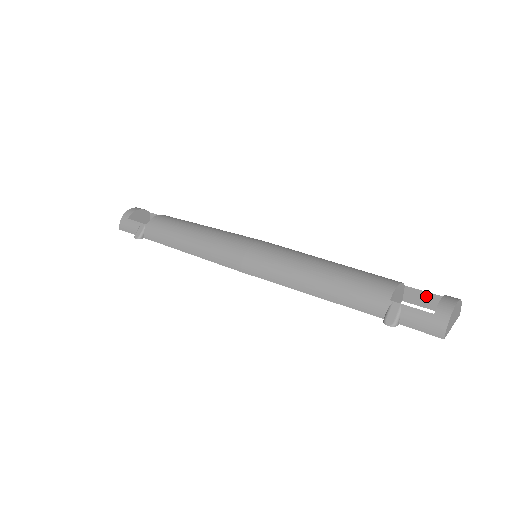
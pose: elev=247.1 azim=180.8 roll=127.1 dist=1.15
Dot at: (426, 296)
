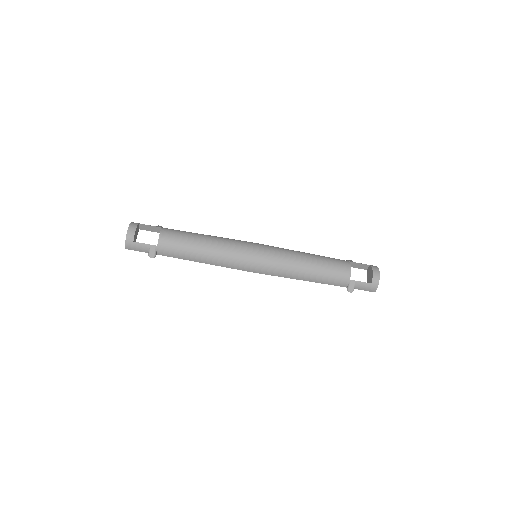
Dot at: (360, 265)
